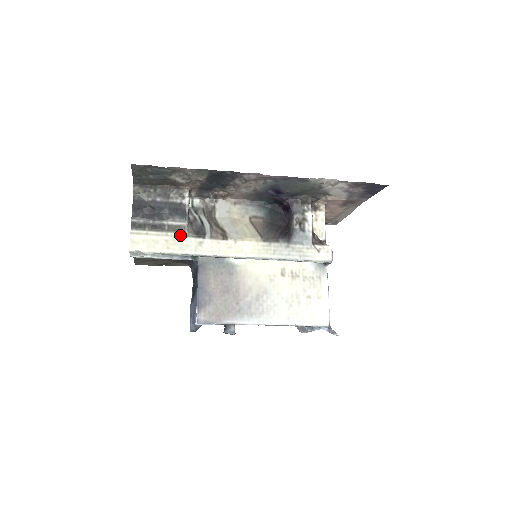
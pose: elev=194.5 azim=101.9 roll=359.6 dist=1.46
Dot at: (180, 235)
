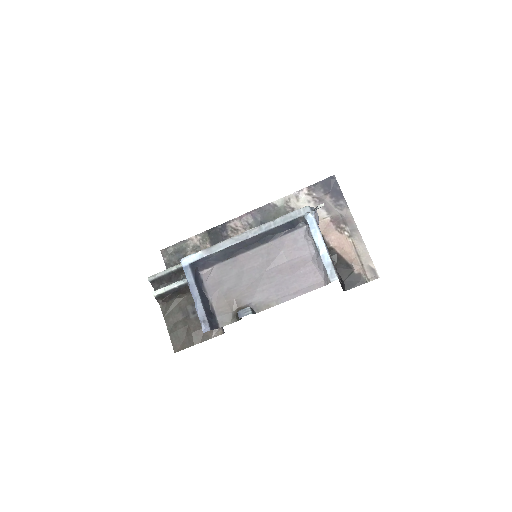
Dot at: occluded
